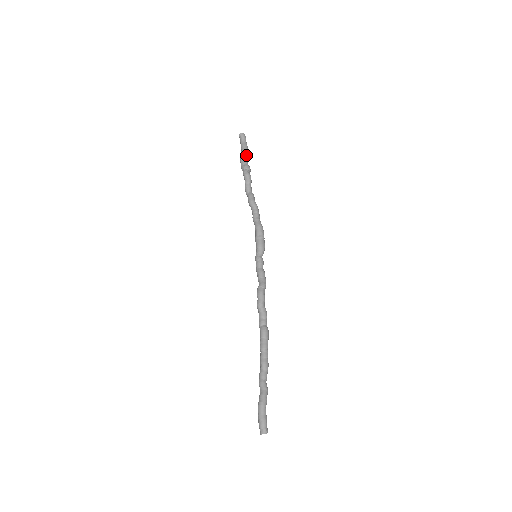
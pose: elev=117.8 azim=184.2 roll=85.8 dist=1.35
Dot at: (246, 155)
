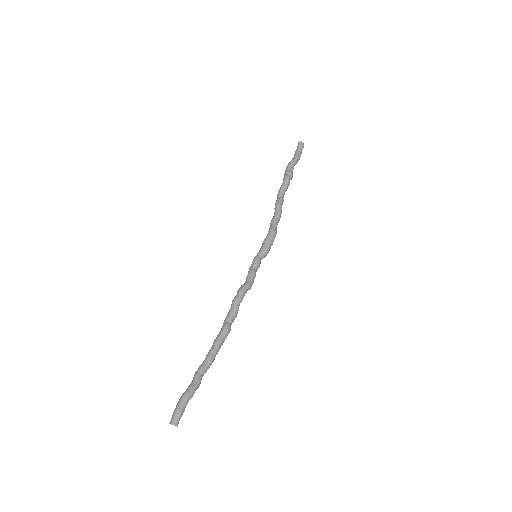
Dot at: (295, 163)
